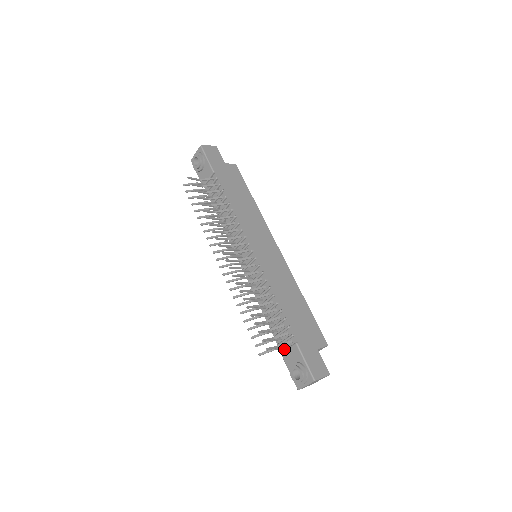
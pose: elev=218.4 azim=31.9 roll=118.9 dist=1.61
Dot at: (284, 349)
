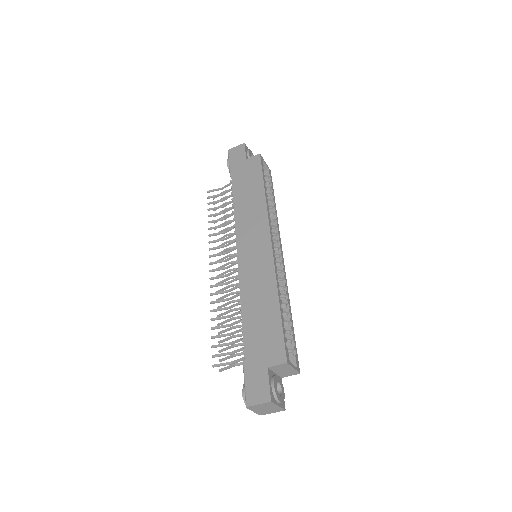
Dot at: occluded
